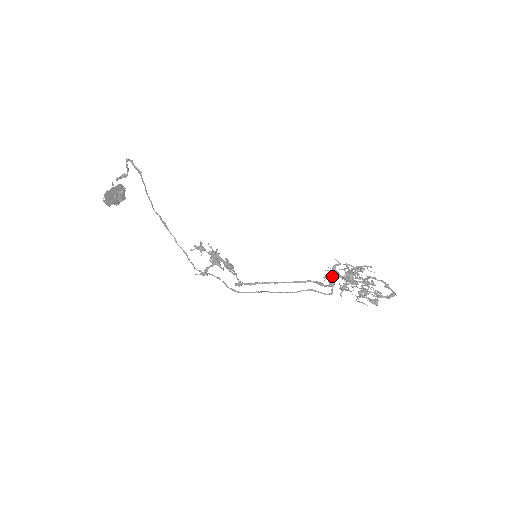
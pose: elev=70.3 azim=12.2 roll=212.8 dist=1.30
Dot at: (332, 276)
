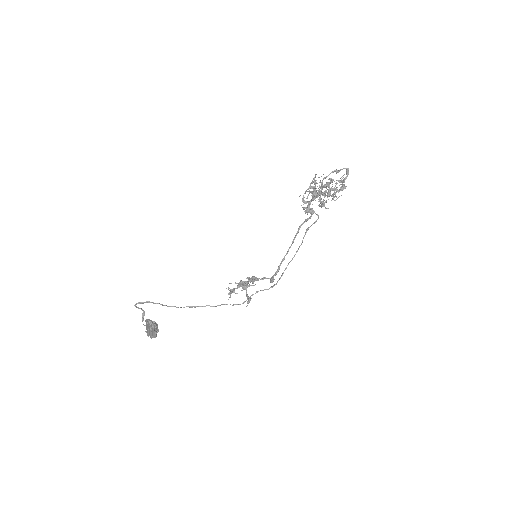
Dot at: (307, 208)
